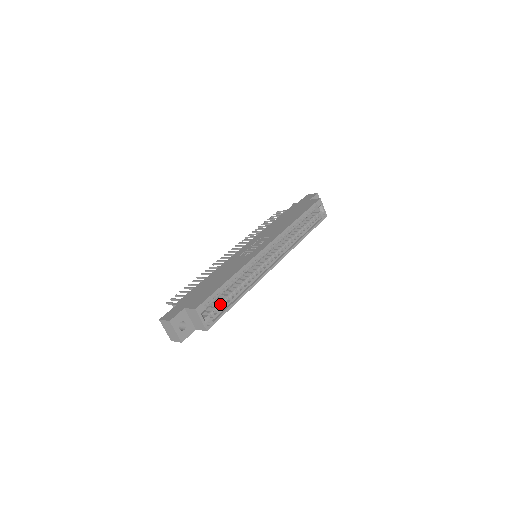
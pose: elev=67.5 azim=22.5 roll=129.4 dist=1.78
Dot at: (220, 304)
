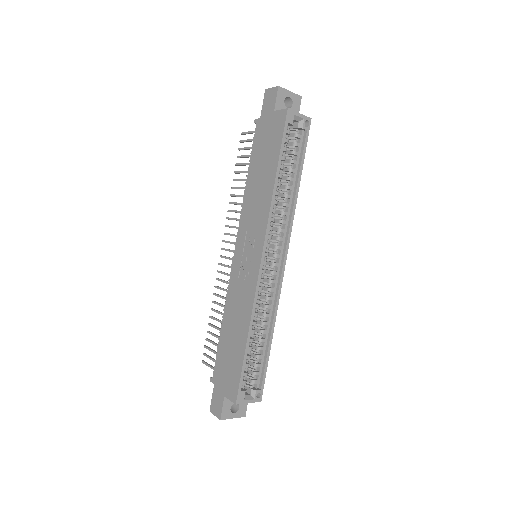
Dot at: (255, 365)
